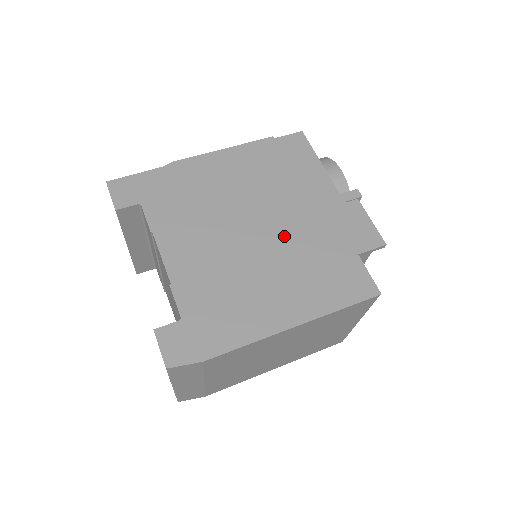
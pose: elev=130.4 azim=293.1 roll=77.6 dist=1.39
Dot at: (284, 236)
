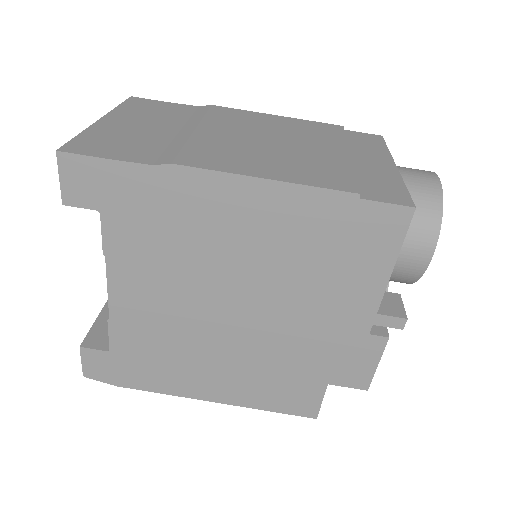
Dot at: (262, 333)
